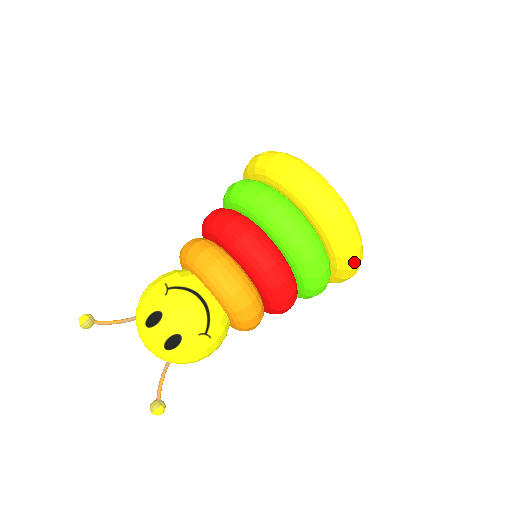
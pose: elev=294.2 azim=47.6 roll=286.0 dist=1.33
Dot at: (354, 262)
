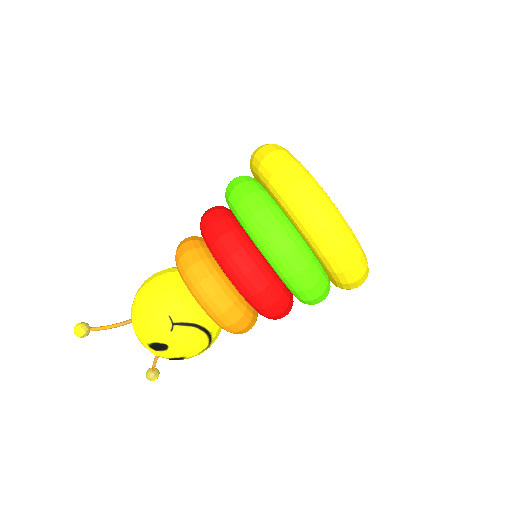
Dot at: occluded
